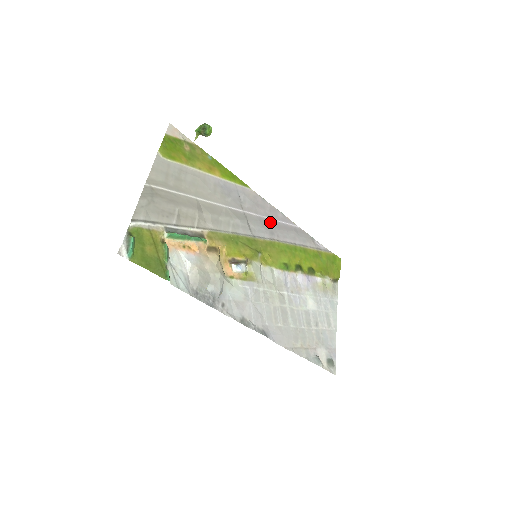
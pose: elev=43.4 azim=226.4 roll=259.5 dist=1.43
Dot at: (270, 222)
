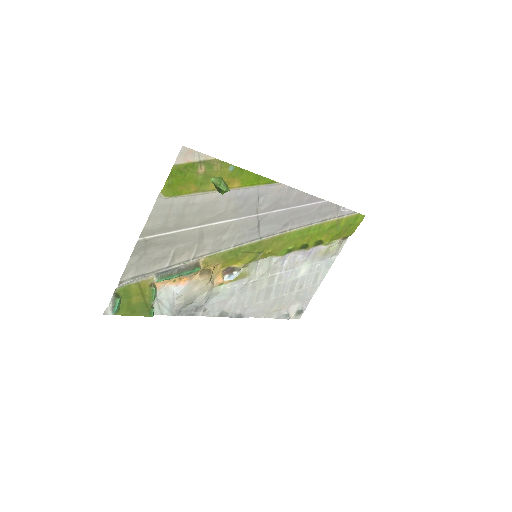
Dot at: (289, 212)
